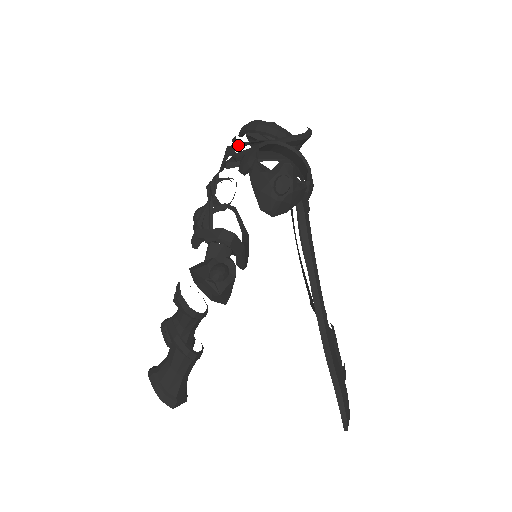
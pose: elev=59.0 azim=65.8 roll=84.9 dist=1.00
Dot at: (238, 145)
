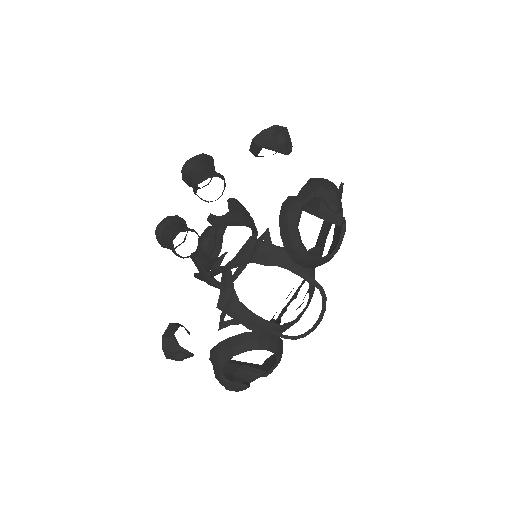
Dot at: (257, 254)
